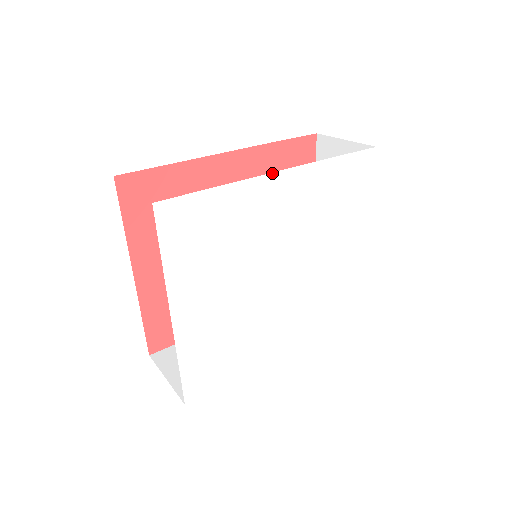
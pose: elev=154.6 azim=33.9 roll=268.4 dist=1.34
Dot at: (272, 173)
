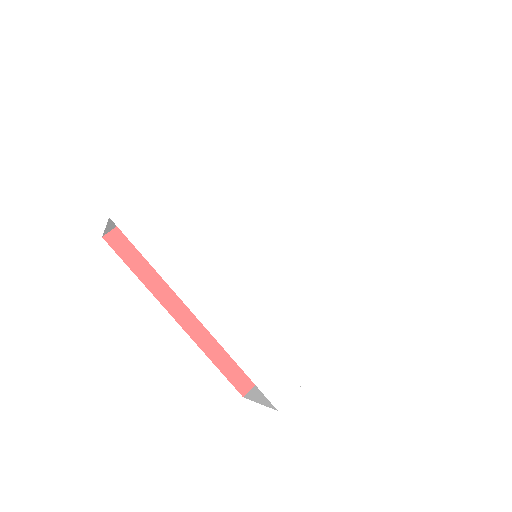
Dot at: (331, 186)
